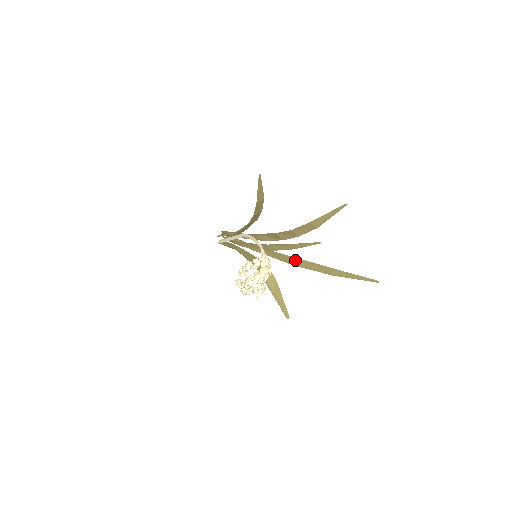
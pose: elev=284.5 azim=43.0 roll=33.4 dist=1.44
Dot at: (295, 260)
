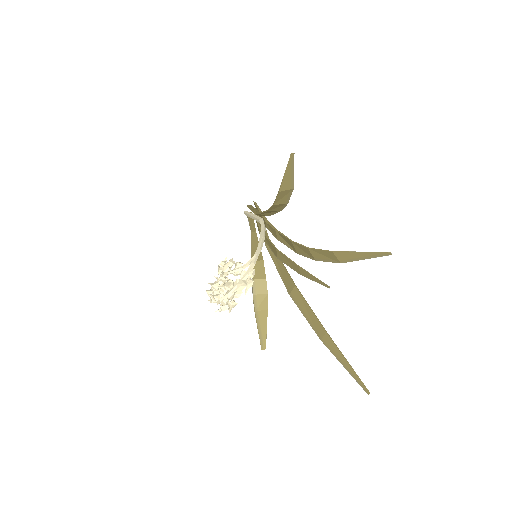
Dot at: (294, 289)
